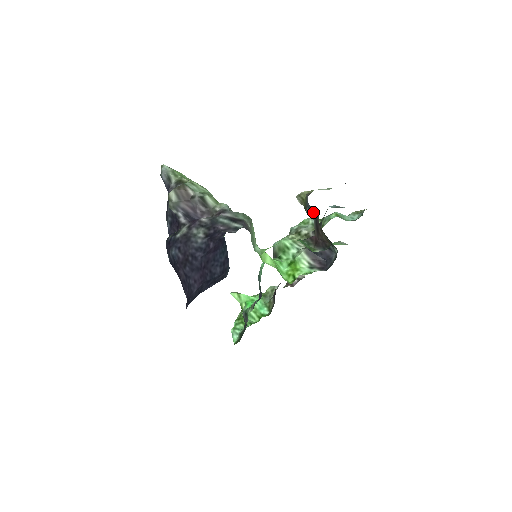
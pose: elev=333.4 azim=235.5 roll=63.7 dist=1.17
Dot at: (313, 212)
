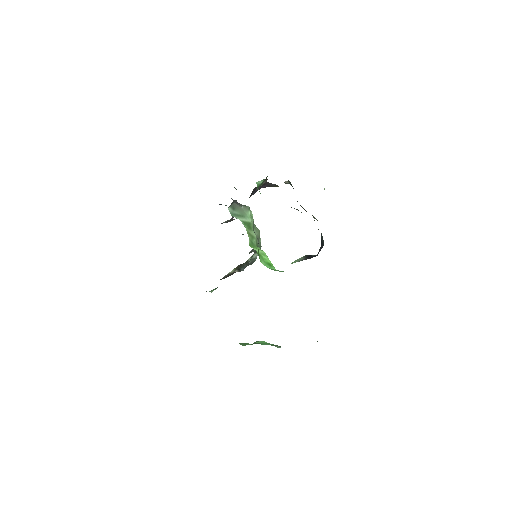
Dot at: occluded
